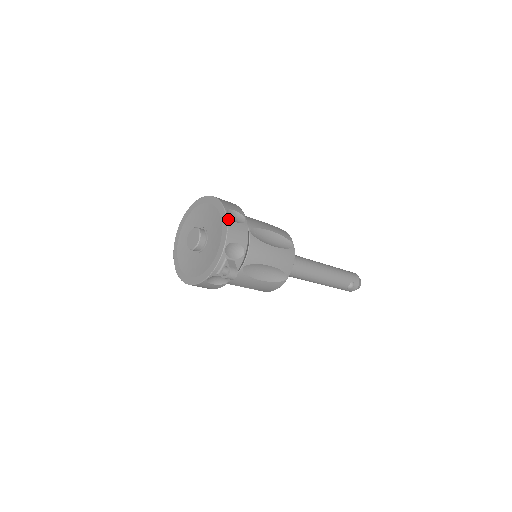
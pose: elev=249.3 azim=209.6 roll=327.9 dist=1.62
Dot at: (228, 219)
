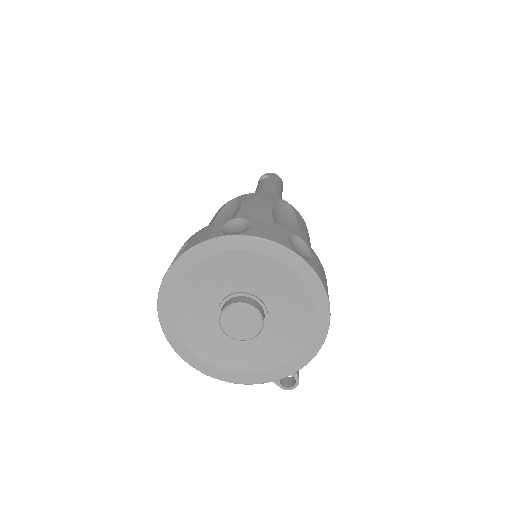
Dot at: (329, 323)
